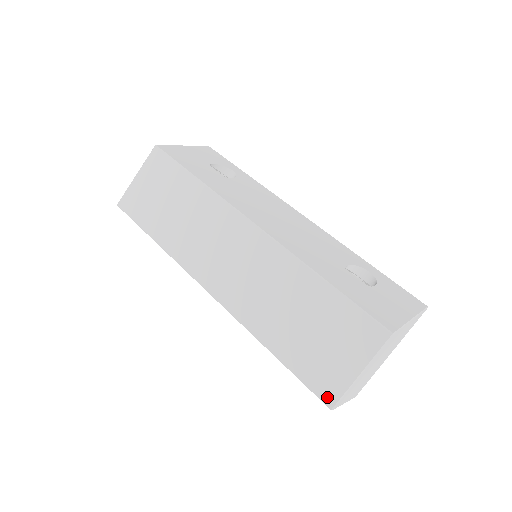
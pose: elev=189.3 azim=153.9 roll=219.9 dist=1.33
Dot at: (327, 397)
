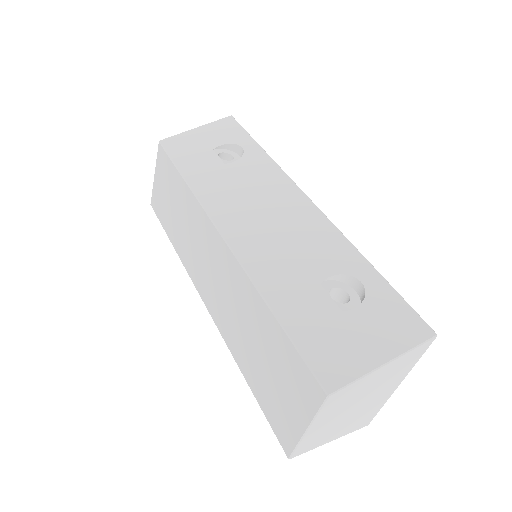
Dot at: (284, 444)
